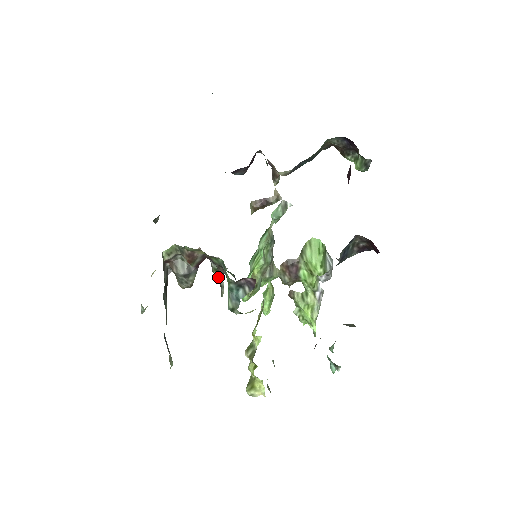
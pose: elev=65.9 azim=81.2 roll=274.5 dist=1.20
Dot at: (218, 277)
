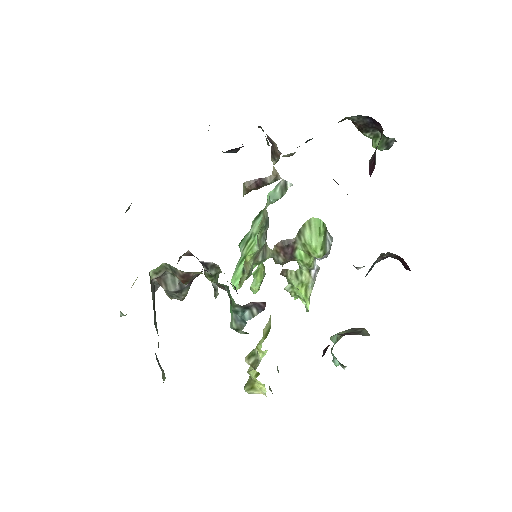
Dot at: (212, 282)
